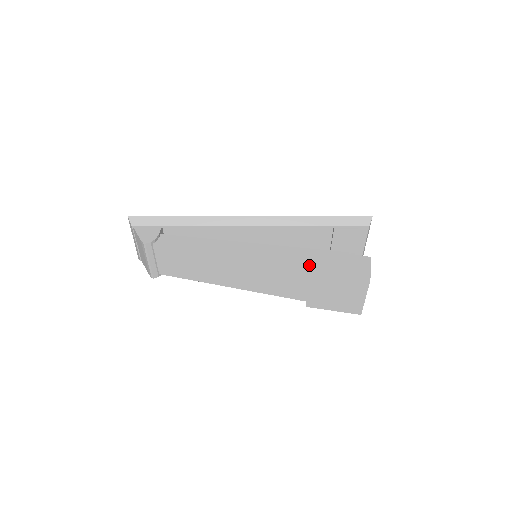
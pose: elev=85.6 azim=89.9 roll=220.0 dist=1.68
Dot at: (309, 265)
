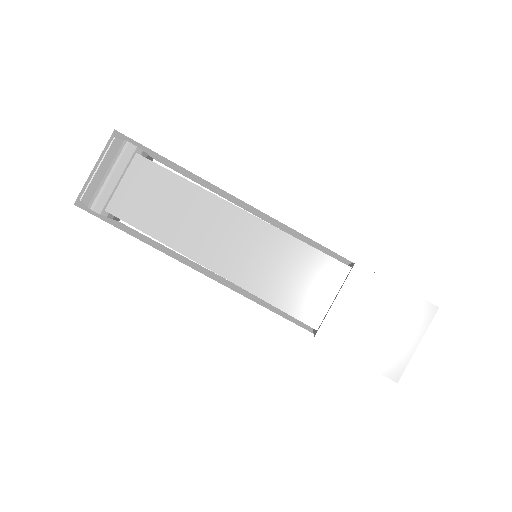
Dot at: occluded
